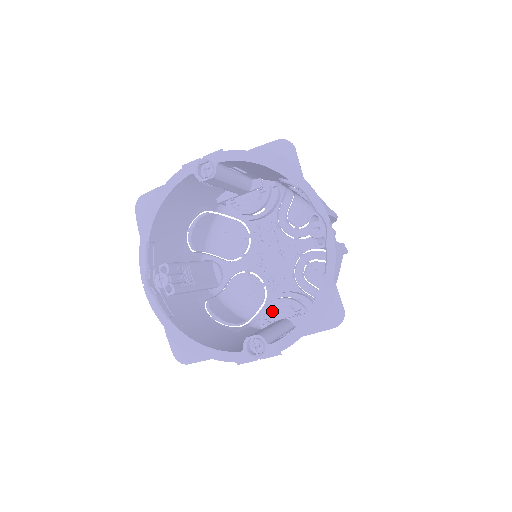
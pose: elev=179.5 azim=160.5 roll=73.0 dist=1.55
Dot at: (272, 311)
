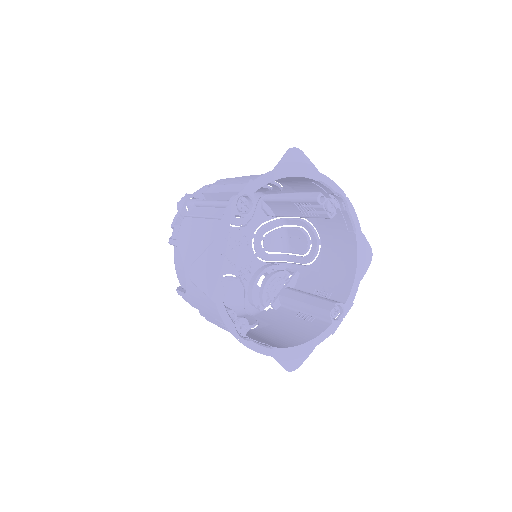
Dot at: (269, 291)
